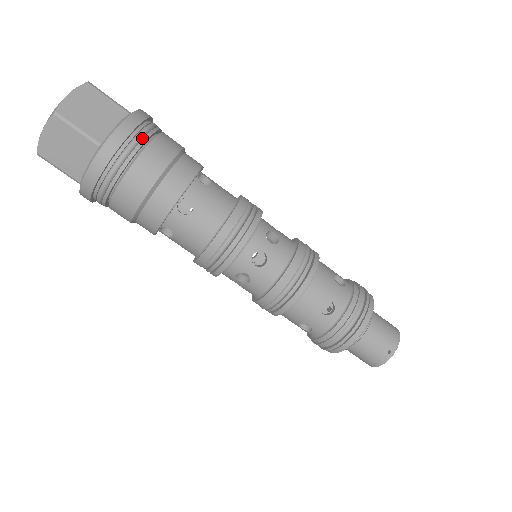
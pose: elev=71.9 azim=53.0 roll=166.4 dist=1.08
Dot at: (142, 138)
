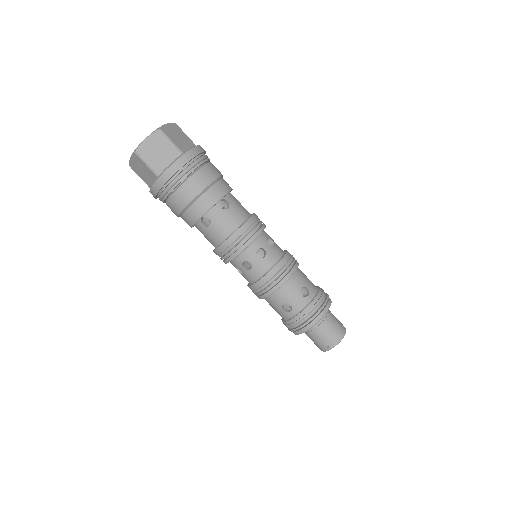
Dot at: (184, 175)
